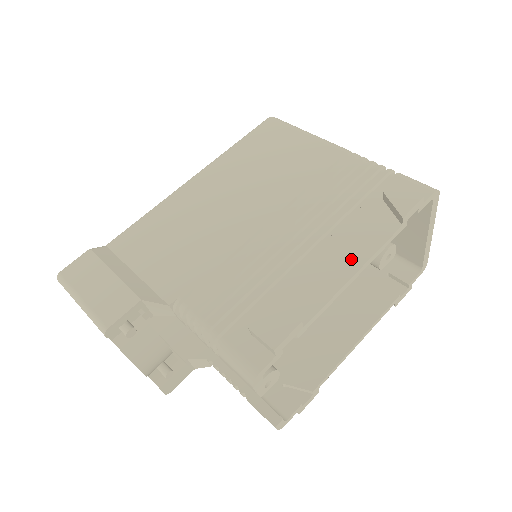
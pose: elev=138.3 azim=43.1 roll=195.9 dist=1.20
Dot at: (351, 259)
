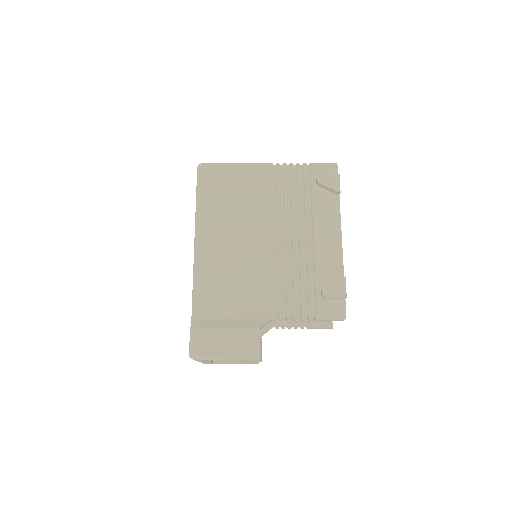
Dot at: (333, 230)
